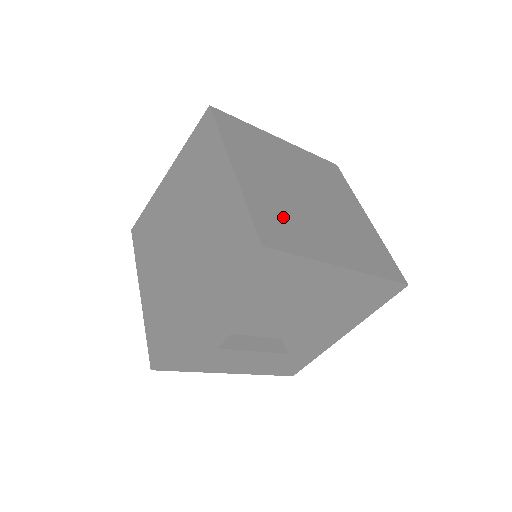
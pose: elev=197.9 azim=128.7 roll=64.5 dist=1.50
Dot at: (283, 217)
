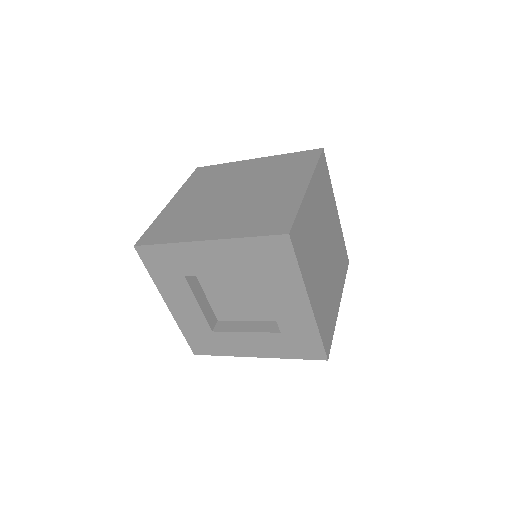
Dot at: (307, 239)
